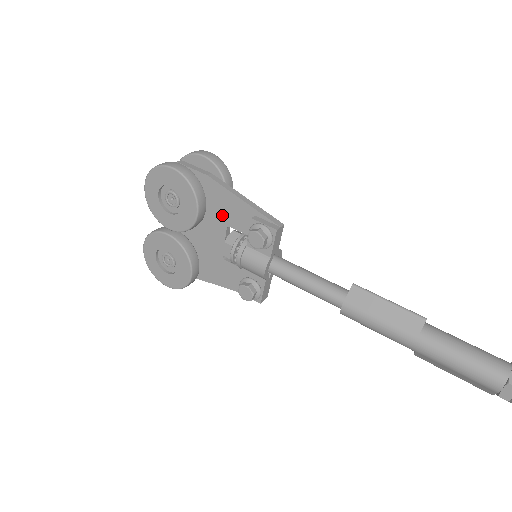
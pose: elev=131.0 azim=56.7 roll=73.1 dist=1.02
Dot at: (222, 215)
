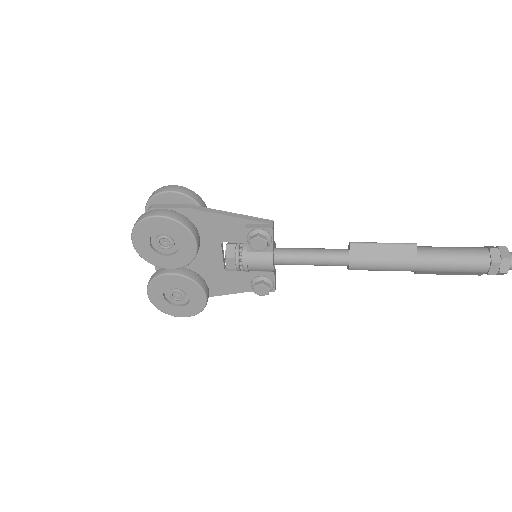
Dot at: (213, 236)
